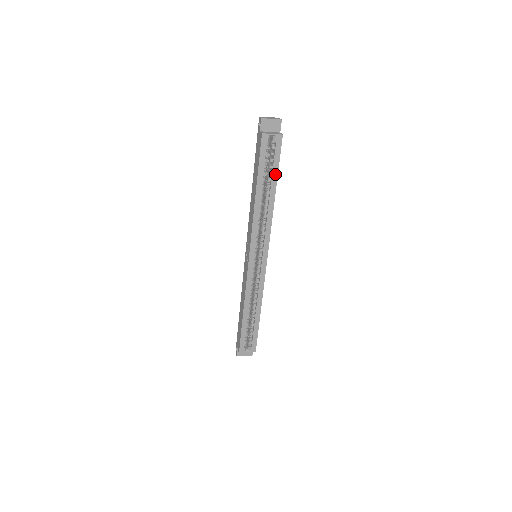
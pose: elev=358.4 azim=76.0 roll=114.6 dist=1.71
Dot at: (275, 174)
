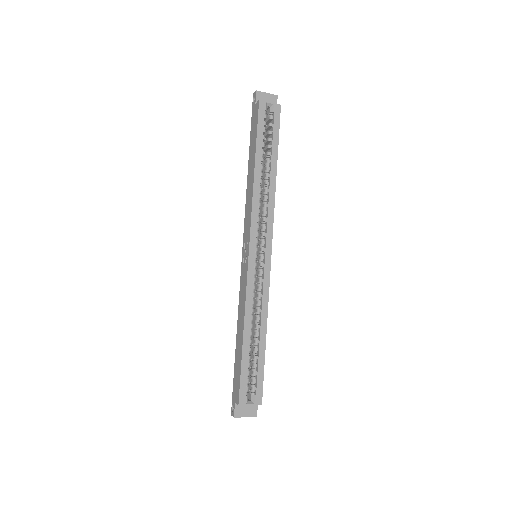
Dot at: (275, 147)
